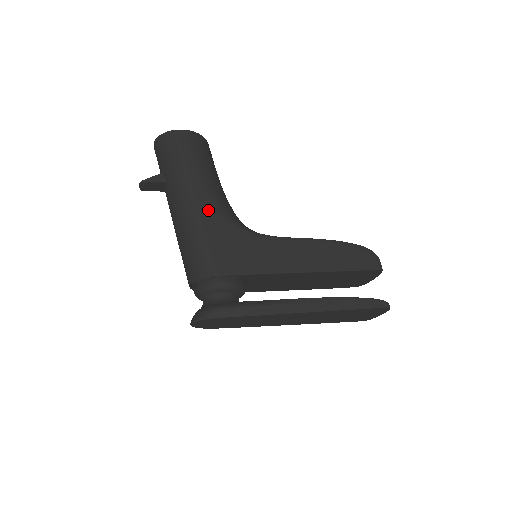
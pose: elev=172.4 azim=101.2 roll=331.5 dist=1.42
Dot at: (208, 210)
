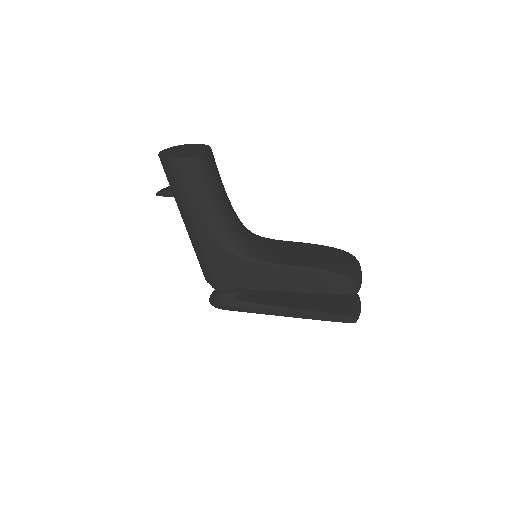
Dot at: (205, 238)
